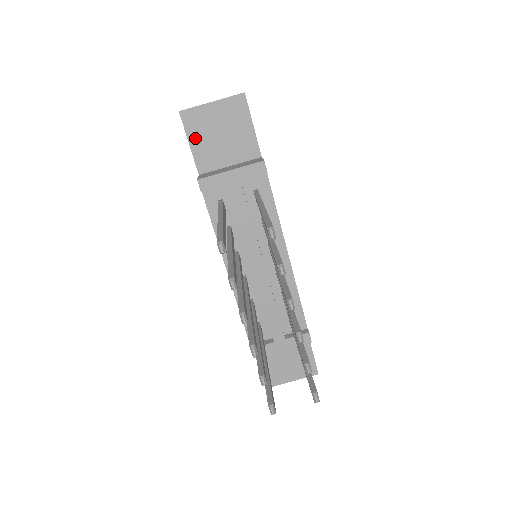
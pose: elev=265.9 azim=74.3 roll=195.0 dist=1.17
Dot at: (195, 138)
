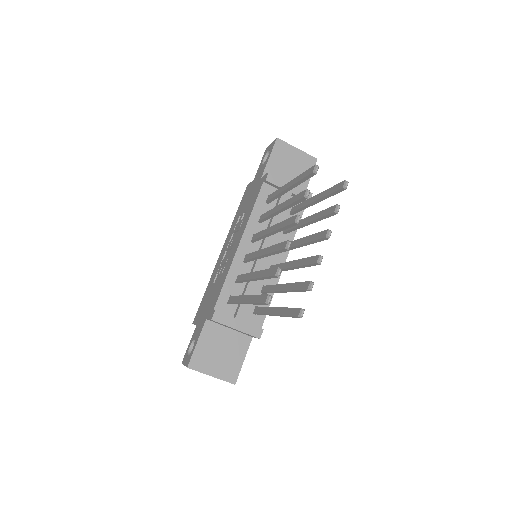
Dot at: (275, 157)
